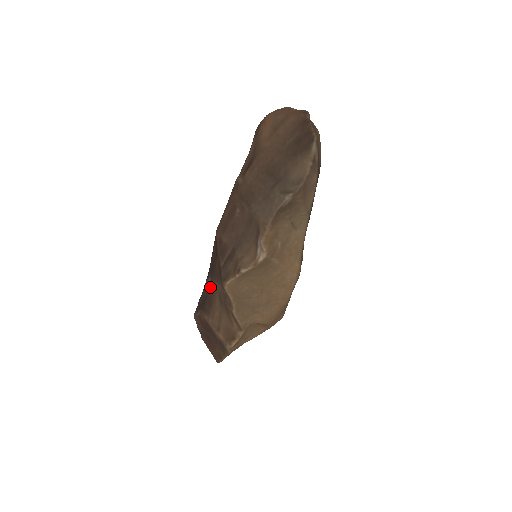
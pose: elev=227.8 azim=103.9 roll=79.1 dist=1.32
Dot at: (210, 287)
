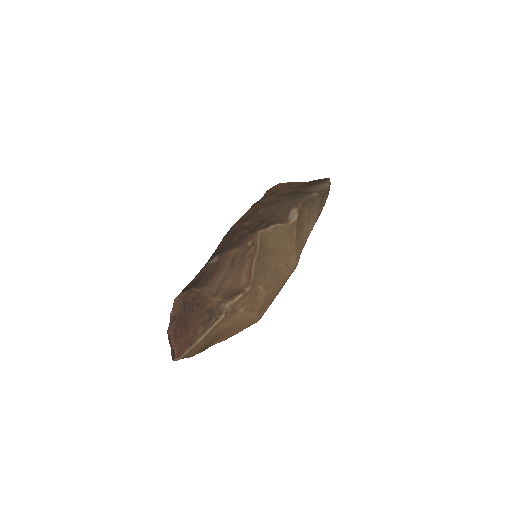
Dot at: (216, 261)
